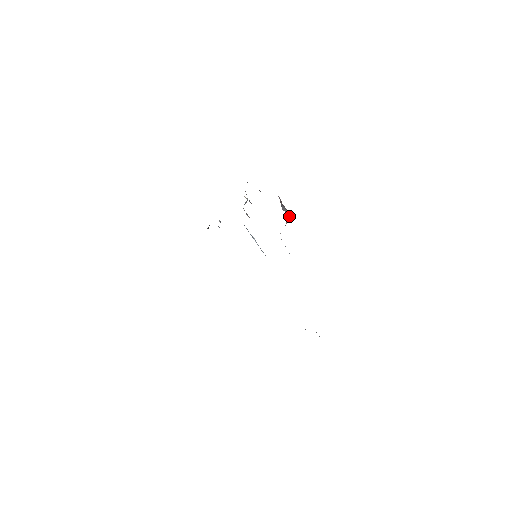
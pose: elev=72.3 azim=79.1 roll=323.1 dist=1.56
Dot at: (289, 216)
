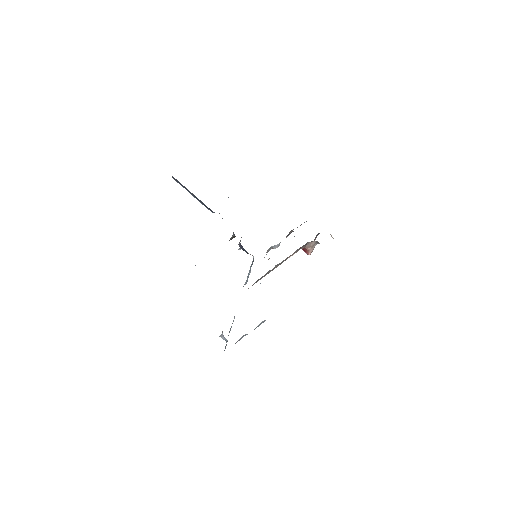
Dot at: (314, 245)
